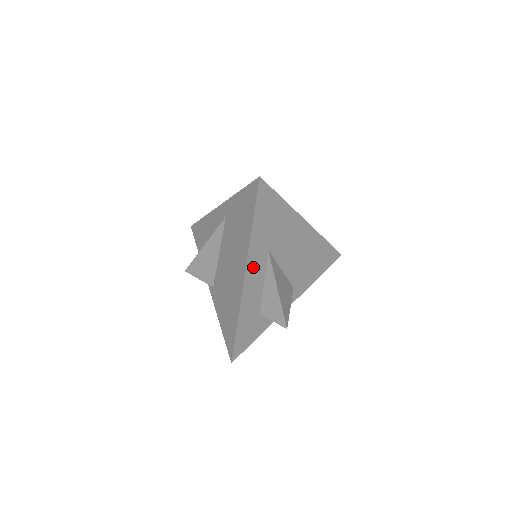
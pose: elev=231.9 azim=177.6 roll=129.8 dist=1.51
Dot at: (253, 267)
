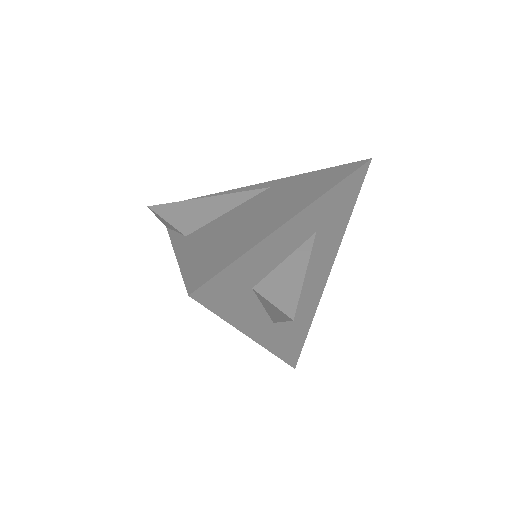
Dot at: (304, 221)
